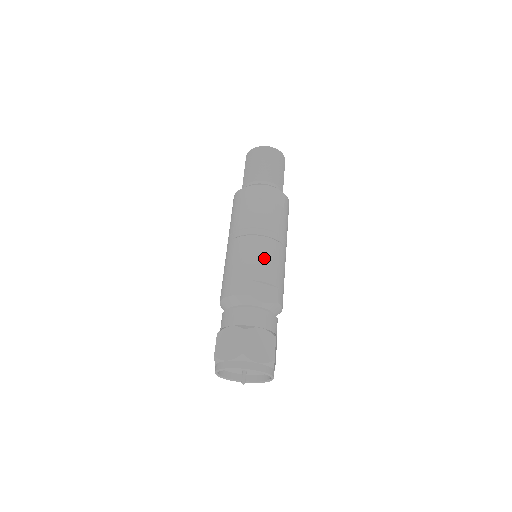
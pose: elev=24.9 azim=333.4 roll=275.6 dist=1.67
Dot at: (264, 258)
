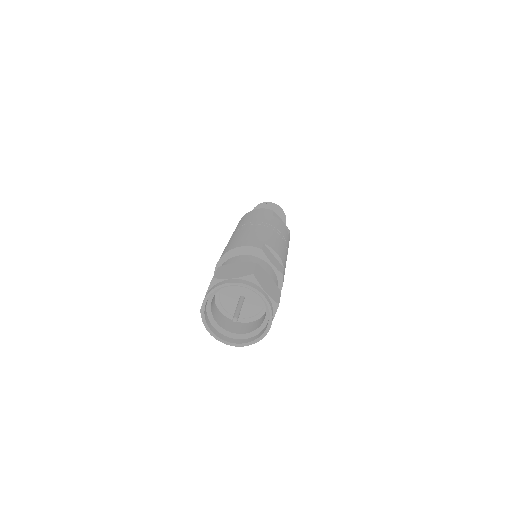
Dot at: (275, 240)
